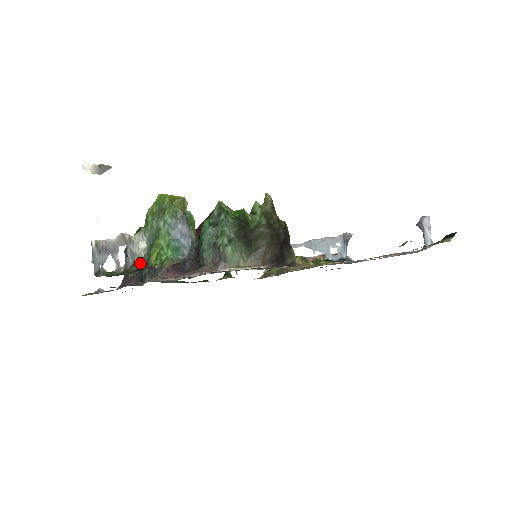
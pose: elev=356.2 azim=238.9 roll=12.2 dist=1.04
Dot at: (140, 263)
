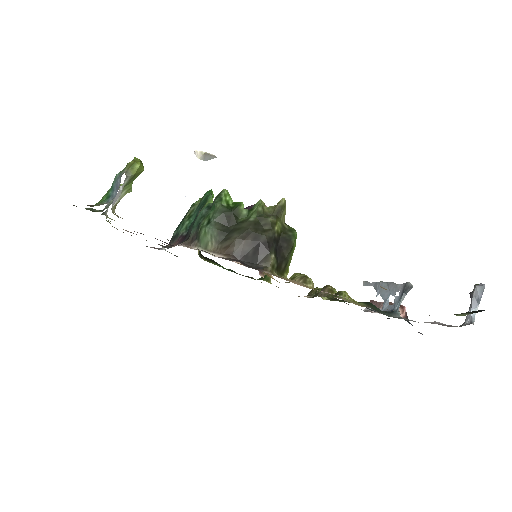
Dot at: (107, 207)
